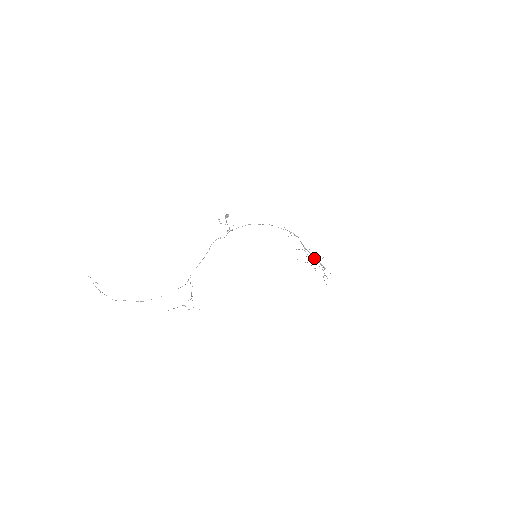
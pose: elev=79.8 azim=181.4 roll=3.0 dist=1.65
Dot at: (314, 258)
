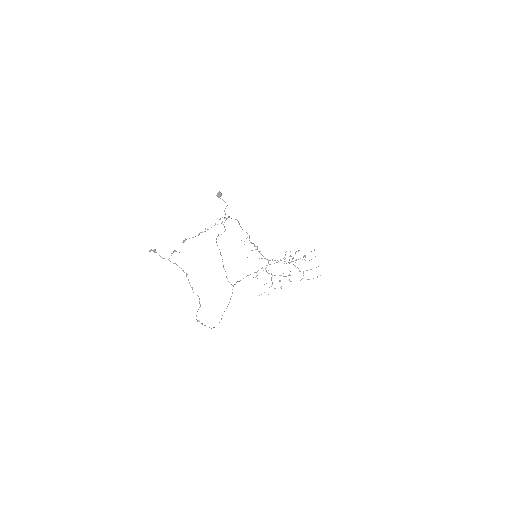
Dot at: occluded
